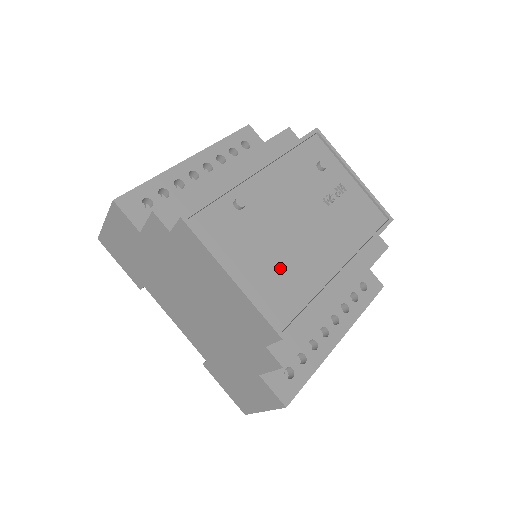
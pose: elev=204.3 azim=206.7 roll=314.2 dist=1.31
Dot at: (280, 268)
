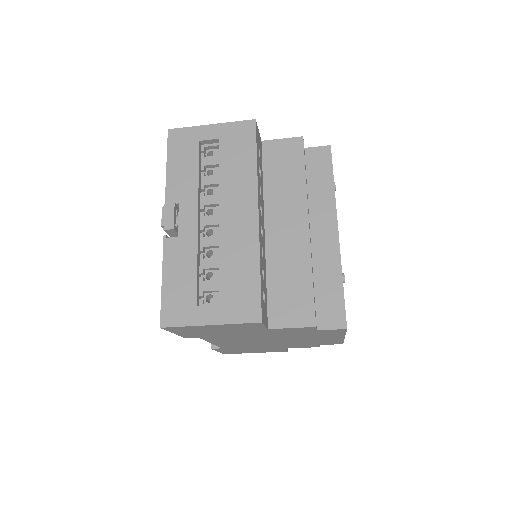
Dot at: occluded
